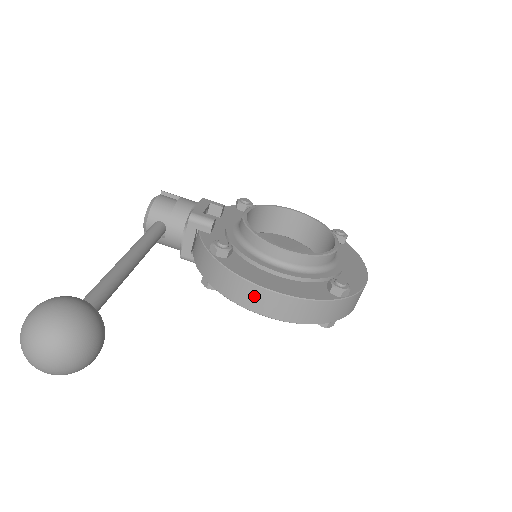
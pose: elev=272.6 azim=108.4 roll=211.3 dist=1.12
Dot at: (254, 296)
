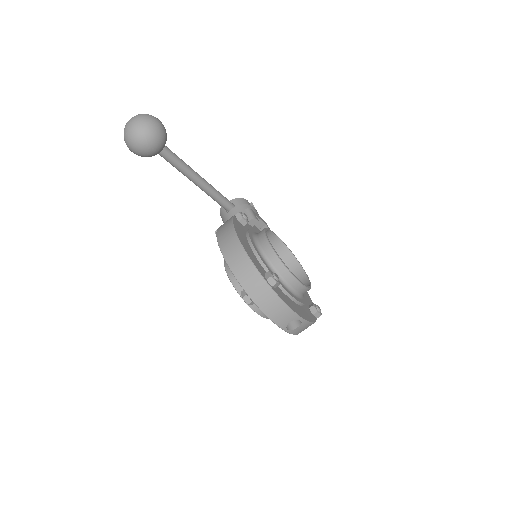
Dot at: (228, 236)
